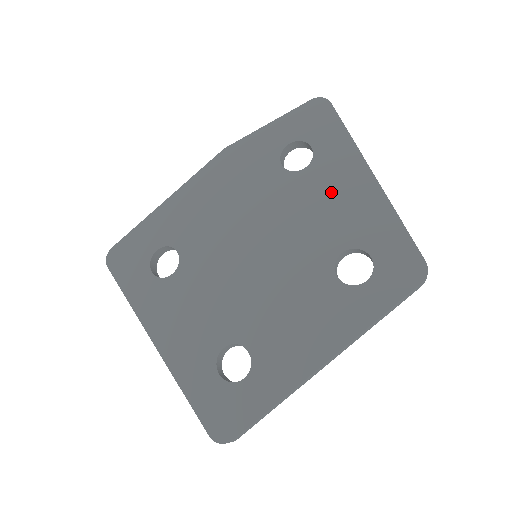
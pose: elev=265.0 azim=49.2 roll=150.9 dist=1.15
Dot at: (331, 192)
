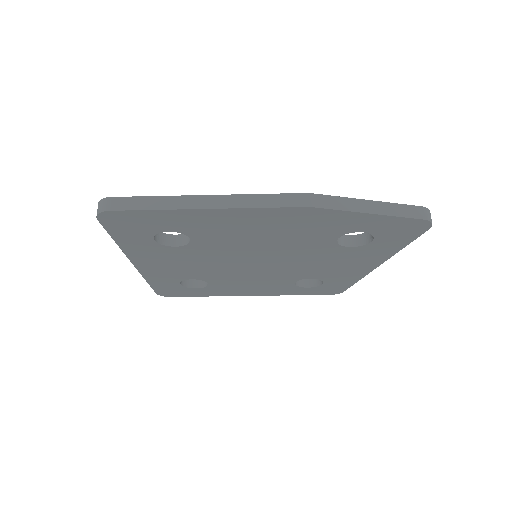
Dot at: (345, 262)
